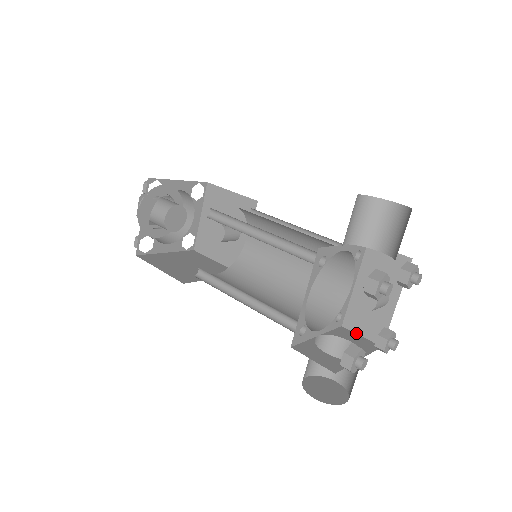
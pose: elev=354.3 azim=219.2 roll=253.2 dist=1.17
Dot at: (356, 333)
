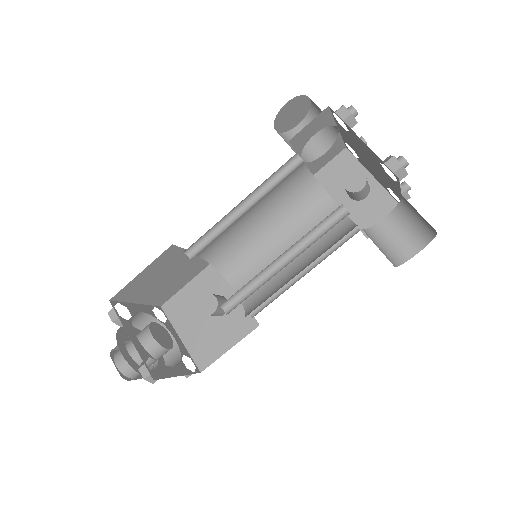
Dot at: occluded
